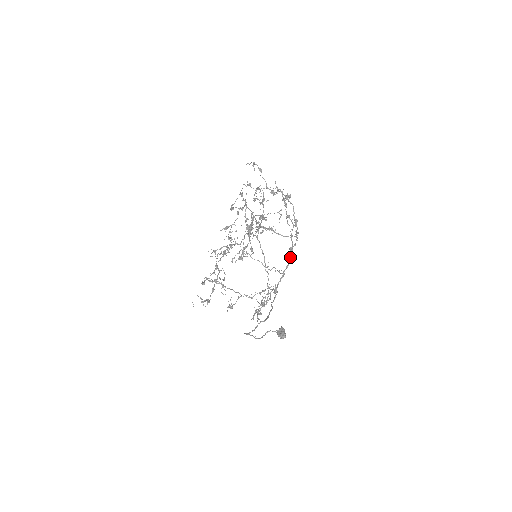
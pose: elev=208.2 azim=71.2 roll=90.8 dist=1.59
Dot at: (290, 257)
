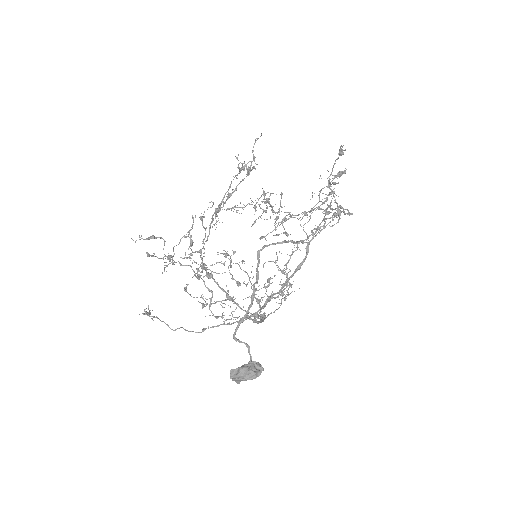
Dot at: (263, 319)
